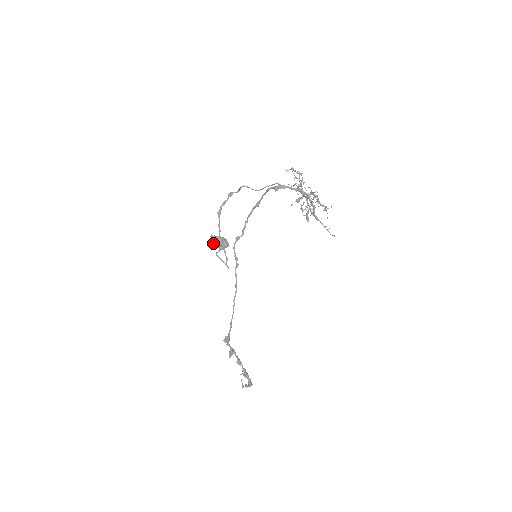
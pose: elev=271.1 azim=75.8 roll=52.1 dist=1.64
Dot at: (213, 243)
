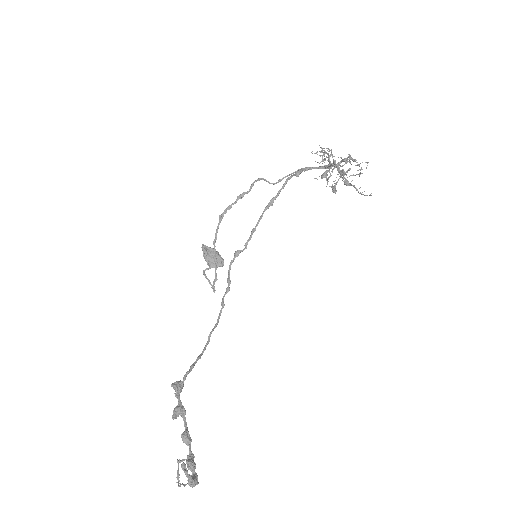
Dot at: (203, 255)
